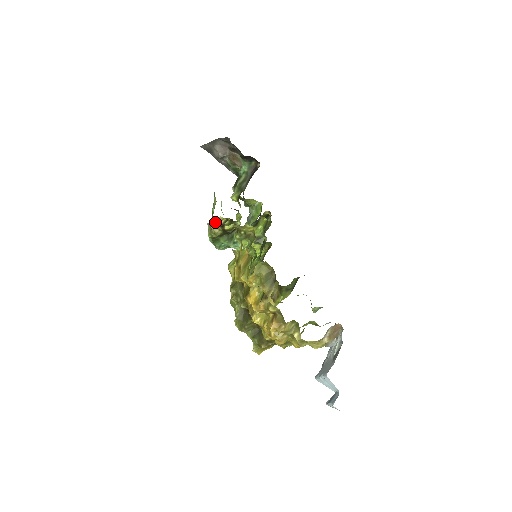
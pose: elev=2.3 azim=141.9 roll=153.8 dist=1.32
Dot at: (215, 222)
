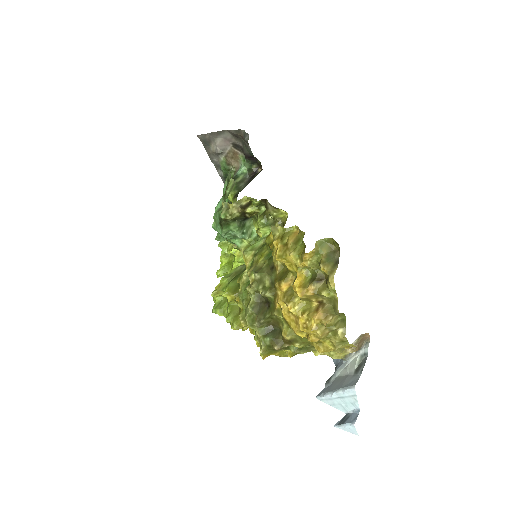
Dot at: (237, 201)
